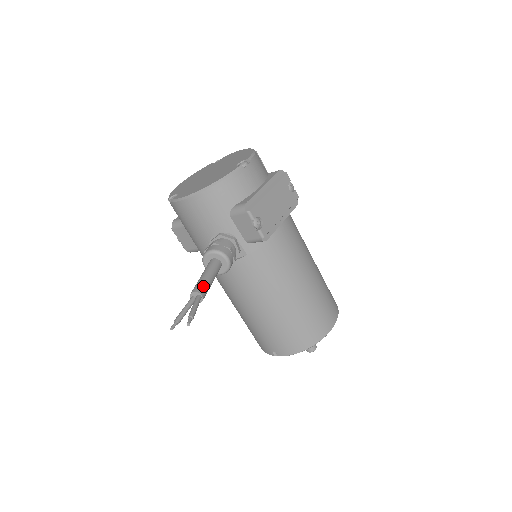
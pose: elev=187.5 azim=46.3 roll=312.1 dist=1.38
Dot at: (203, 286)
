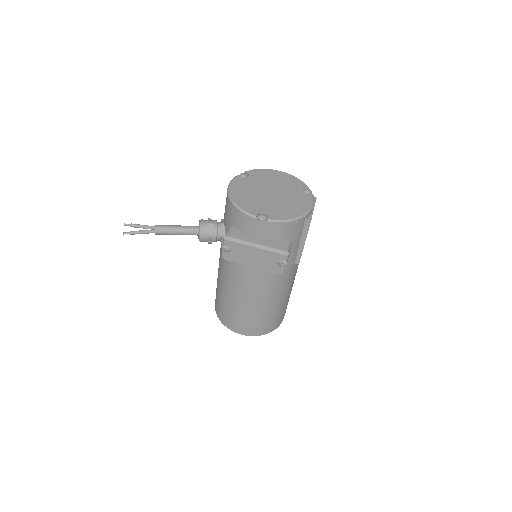
Dot at: (164, 230)
